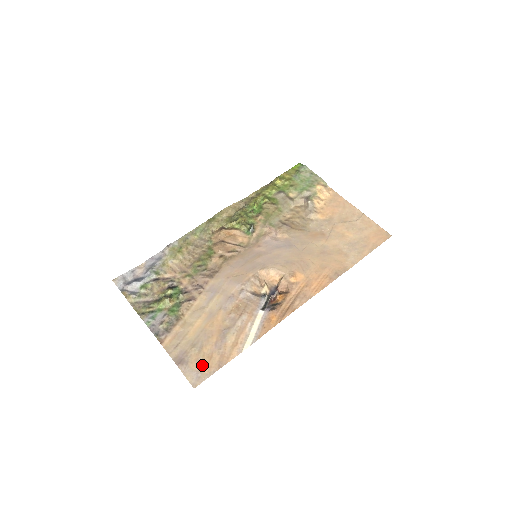
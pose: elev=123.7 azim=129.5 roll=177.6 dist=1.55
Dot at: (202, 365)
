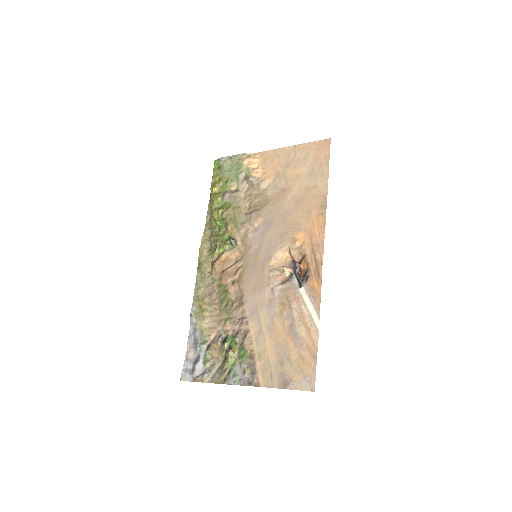
Dot at: (302, 370)
